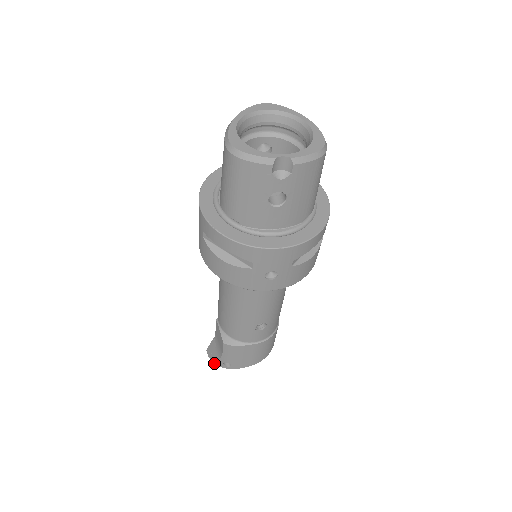
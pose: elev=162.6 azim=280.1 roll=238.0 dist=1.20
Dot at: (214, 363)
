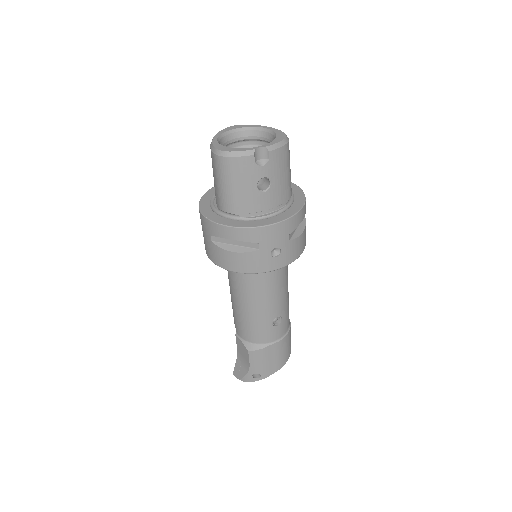
Dot at: (244, 381)
